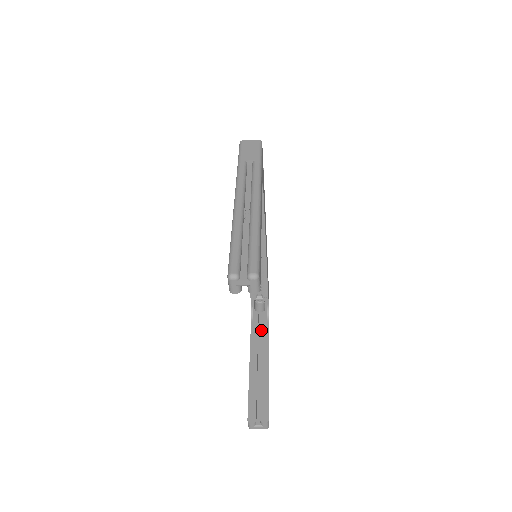
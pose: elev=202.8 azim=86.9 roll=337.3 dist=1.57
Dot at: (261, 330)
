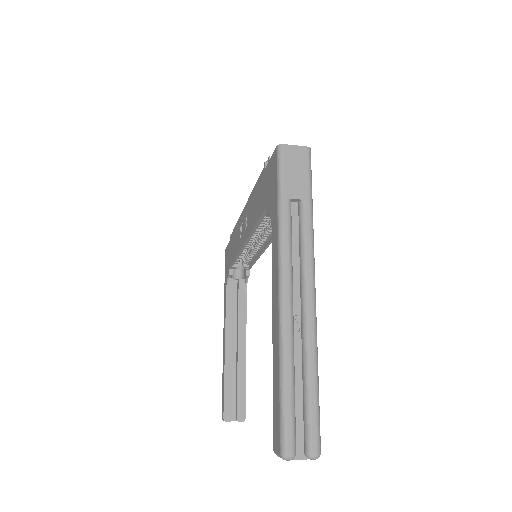
Dot at: (236, 301)
